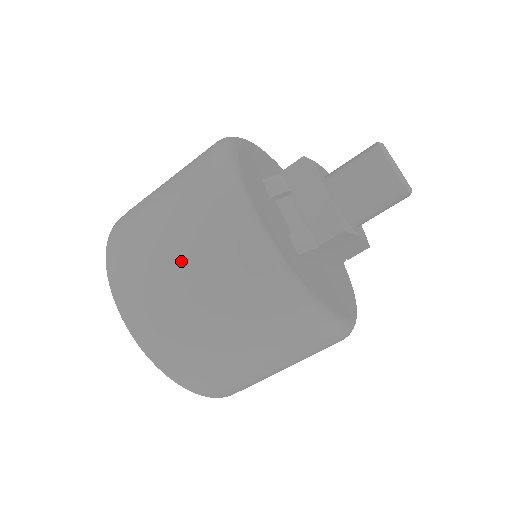
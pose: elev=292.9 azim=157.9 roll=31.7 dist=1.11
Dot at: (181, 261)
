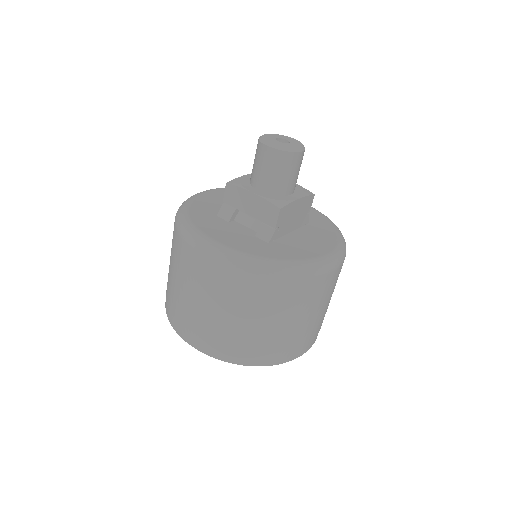
Dot at: (208, 302)
